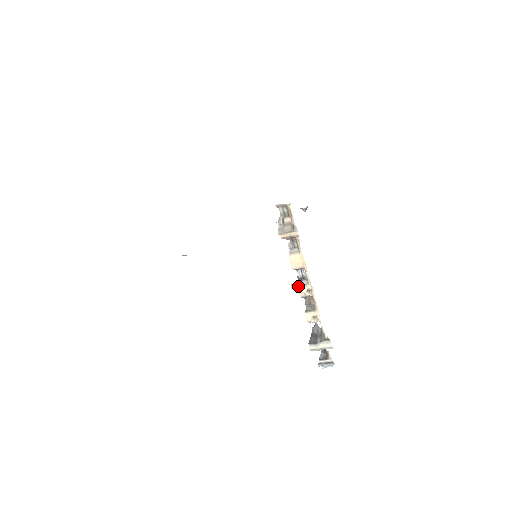
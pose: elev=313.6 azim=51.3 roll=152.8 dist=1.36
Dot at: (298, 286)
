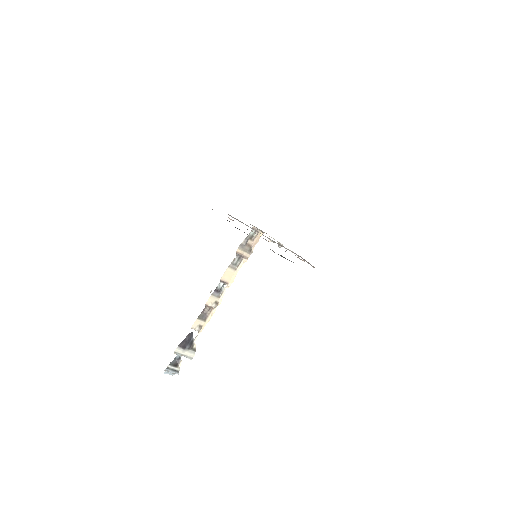
Dot at: (212, 294)
